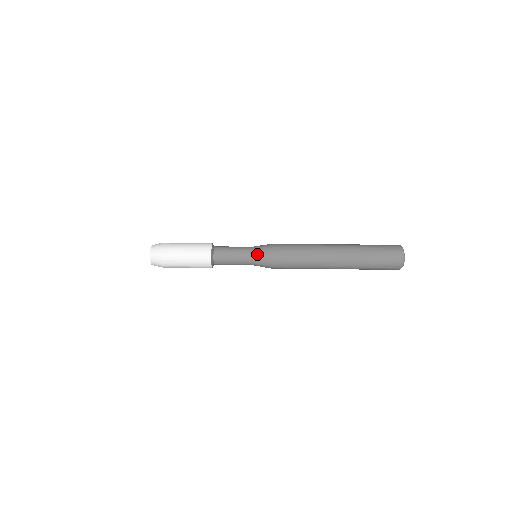
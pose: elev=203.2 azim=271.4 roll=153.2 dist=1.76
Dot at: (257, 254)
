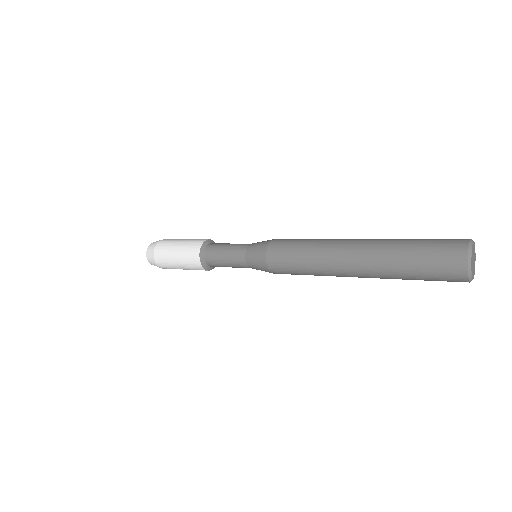
Dot at: (250, 254)
